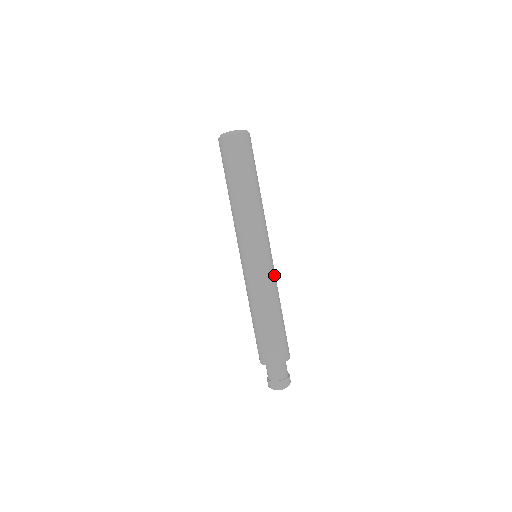
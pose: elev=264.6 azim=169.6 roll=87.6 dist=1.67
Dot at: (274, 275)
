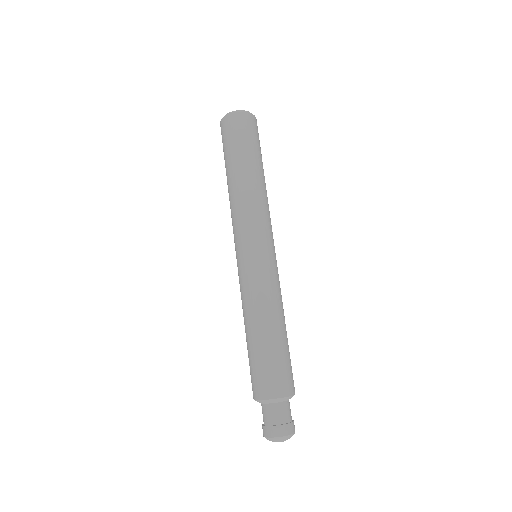
Dot at: occluded
